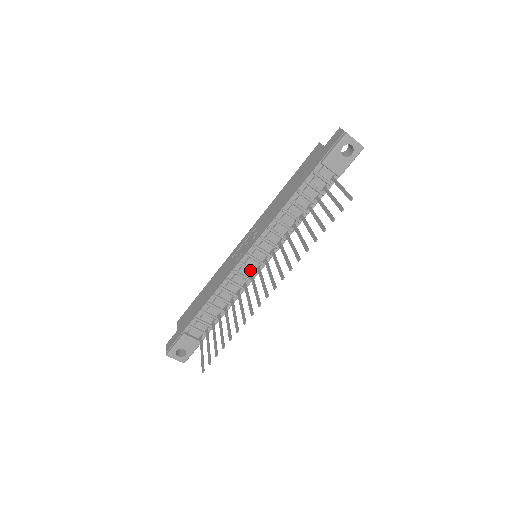
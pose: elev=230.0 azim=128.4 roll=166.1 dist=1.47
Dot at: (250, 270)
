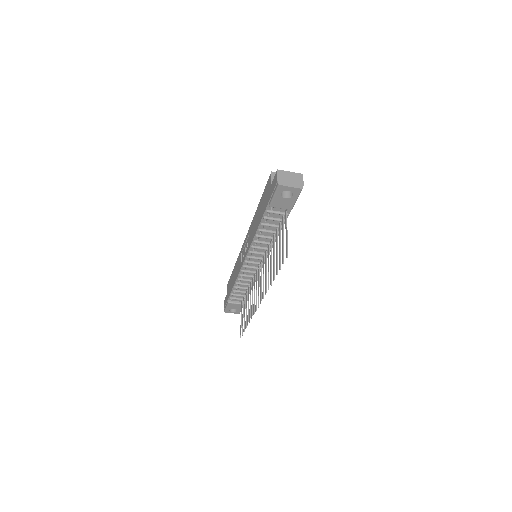
Dot at: (253, 268)
